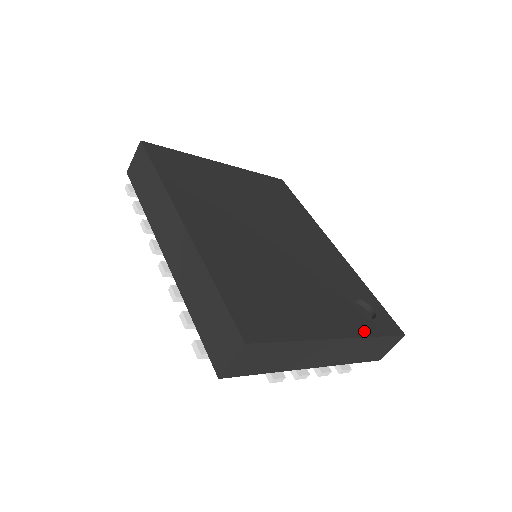
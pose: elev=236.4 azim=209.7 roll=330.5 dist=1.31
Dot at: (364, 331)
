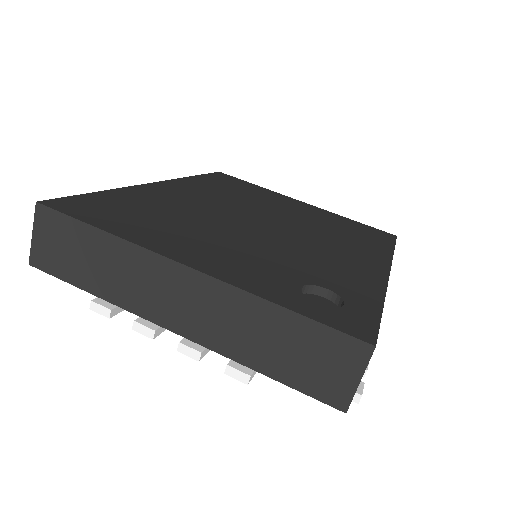
Dot at: (262, 292)
